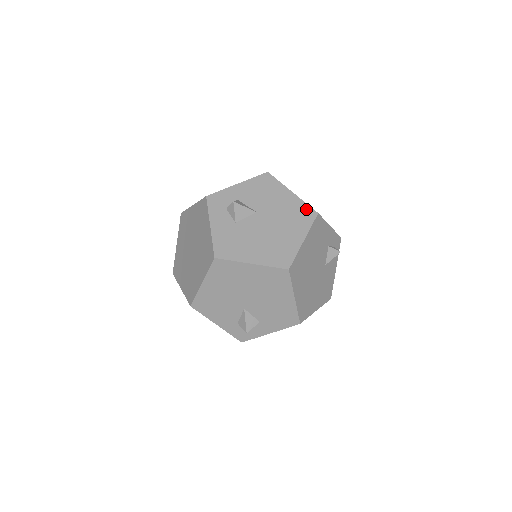
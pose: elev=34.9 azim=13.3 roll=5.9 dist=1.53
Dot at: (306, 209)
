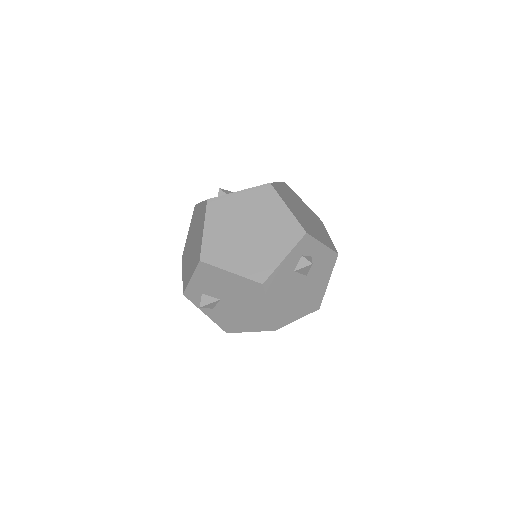
Dot at: (320, 300)
